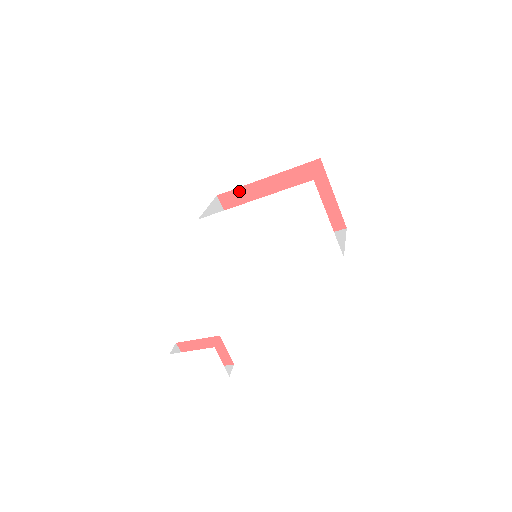
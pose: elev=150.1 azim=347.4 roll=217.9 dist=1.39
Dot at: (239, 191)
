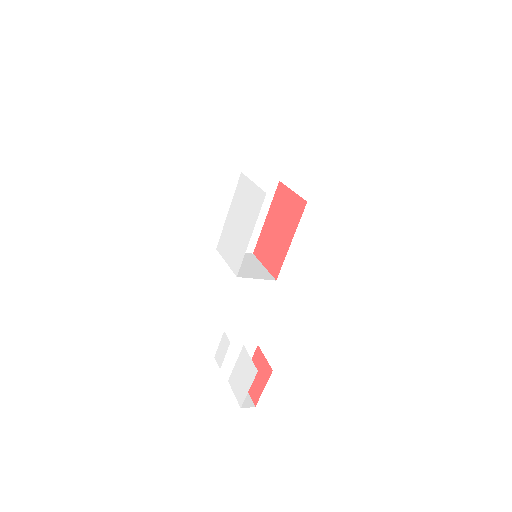
Dot at: (259, 240)
